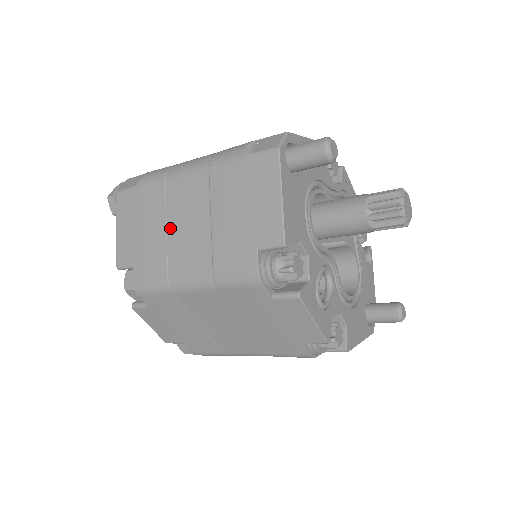
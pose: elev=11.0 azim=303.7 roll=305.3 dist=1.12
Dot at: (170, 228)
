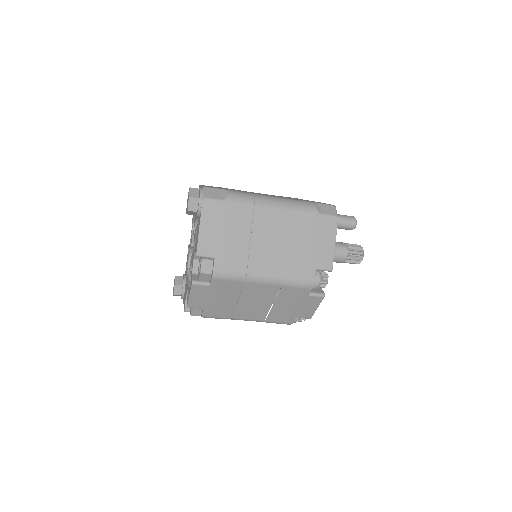
Dot at: (254, 240)
